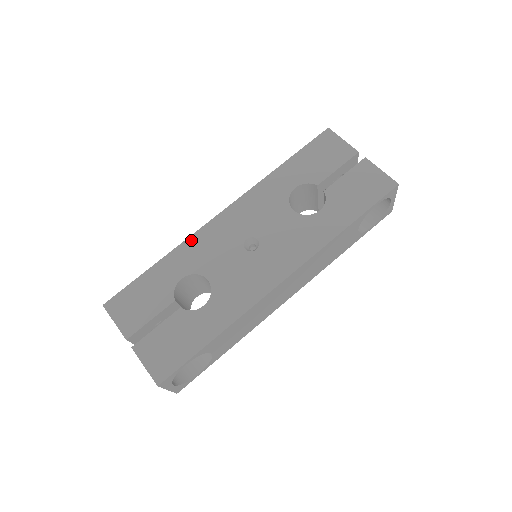
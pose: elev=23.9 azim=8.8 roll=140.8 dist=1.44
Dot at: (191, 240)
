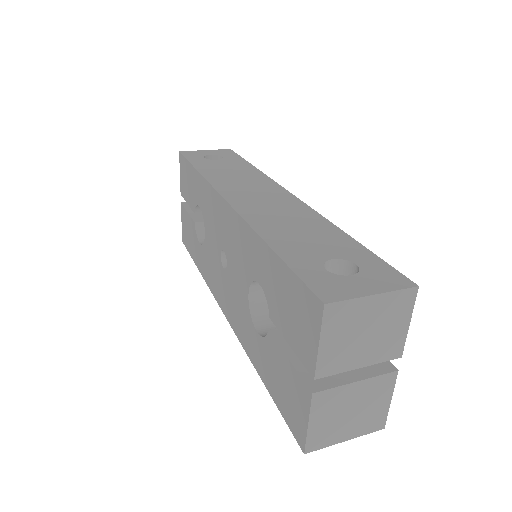
Dot at: (208, 188)
